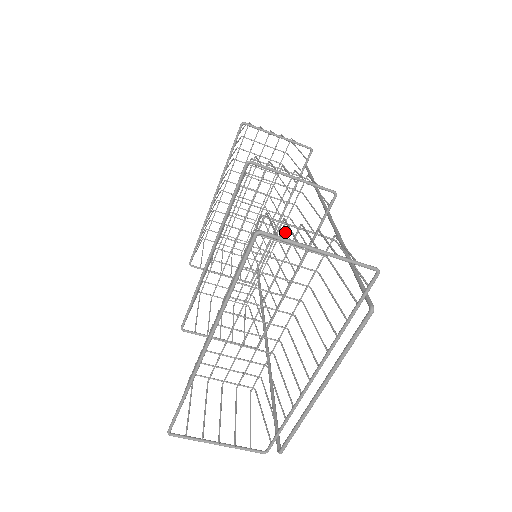
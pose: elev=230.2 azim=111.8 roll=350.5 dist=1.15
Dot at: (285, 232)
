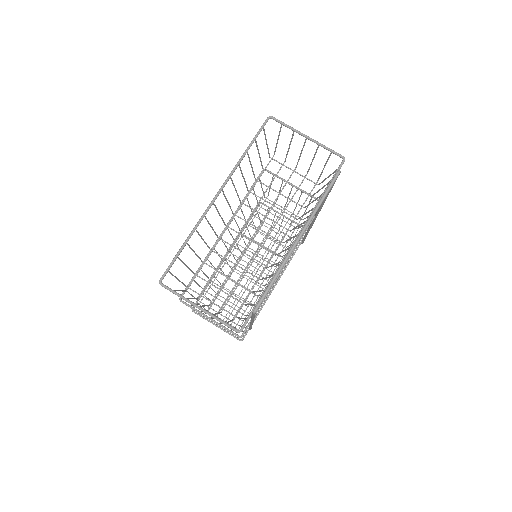
Dot at: (281, 256)
